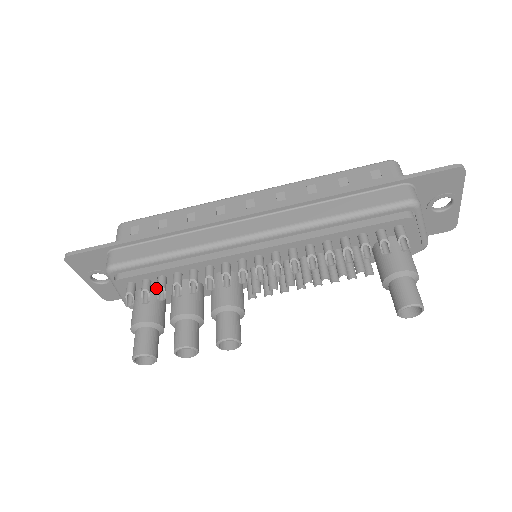
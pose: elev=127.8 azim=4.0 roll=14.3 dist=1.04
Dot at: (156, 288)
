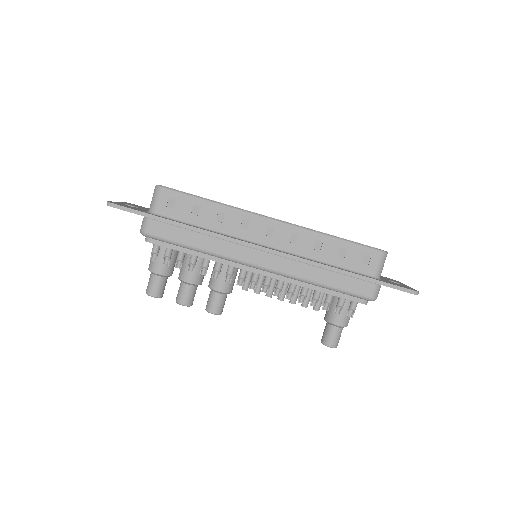
Dot at: occluded
